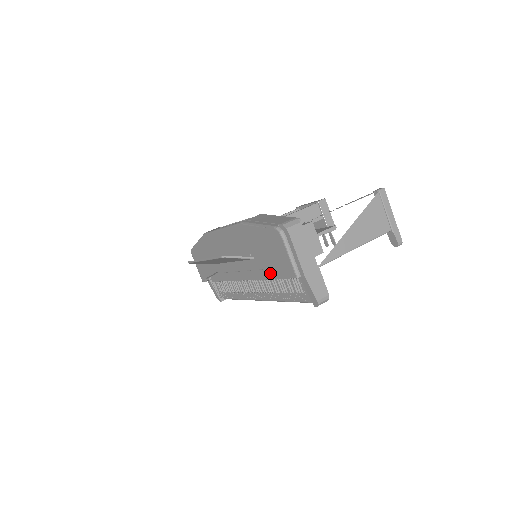
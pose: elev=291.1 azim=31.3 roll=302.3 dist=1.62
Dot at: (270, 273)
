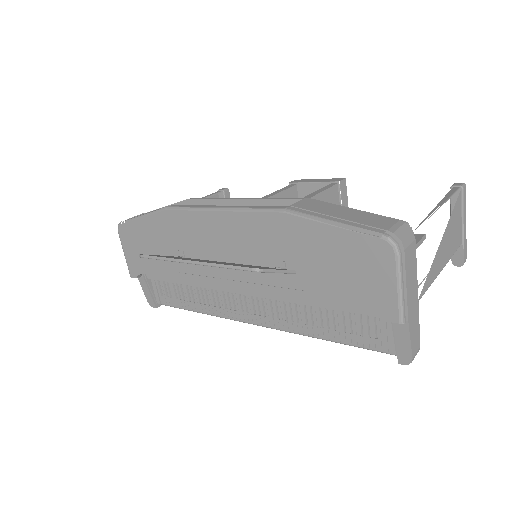
Dot at: (309, 296)
